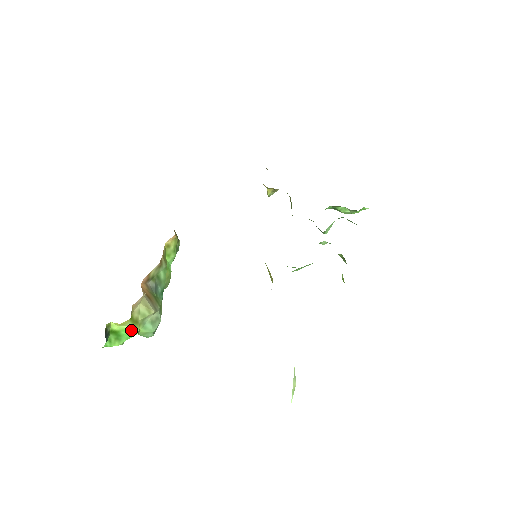
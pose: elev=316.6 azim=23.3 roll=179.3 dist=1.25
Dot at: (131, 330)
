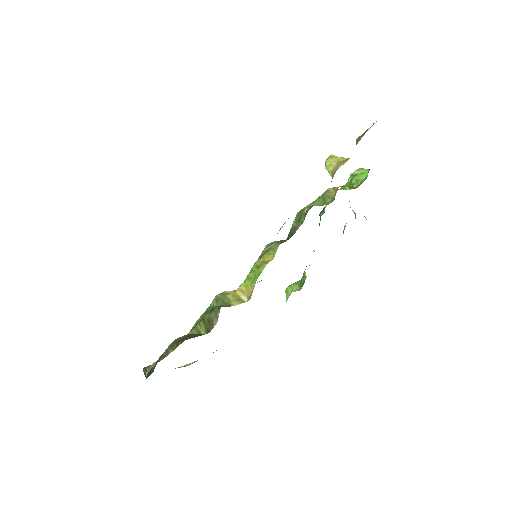
Dot at: occluded
